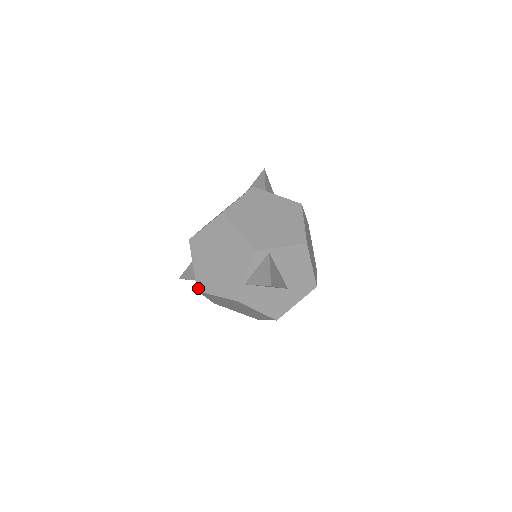
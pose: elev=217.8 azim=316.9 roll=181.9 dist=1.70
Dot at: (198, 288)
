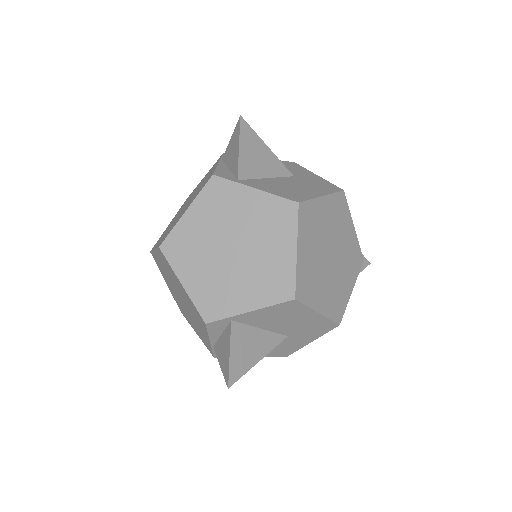
Dot at: (180, 310)
